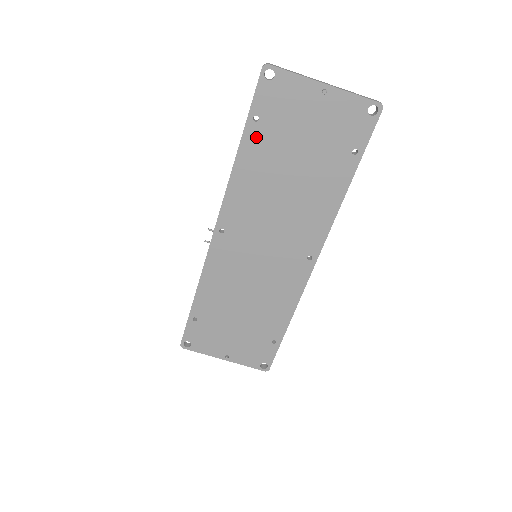
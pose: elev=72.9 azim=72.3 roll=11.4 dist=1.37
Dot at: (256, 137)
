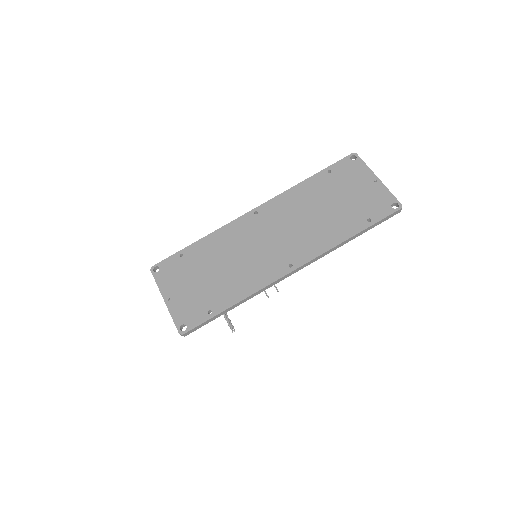
Dot at: (322, 179)
